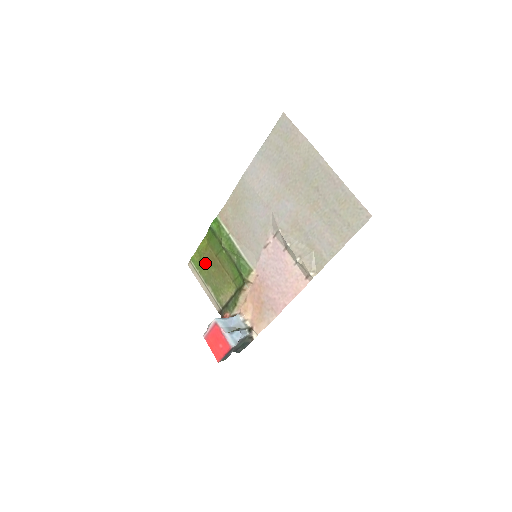
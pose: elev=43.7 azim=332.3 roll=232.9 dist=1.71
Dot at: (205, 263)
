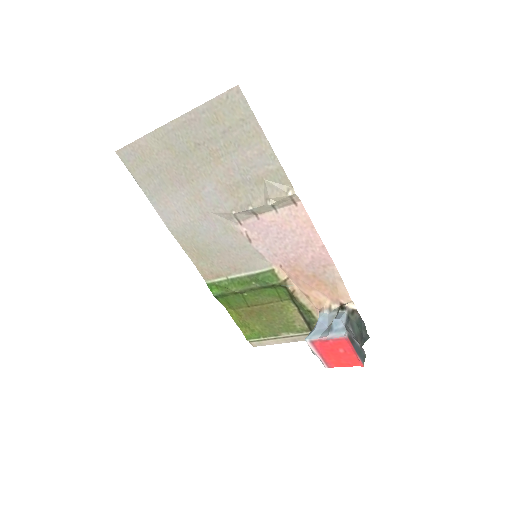
Dot at: (254, 325)
